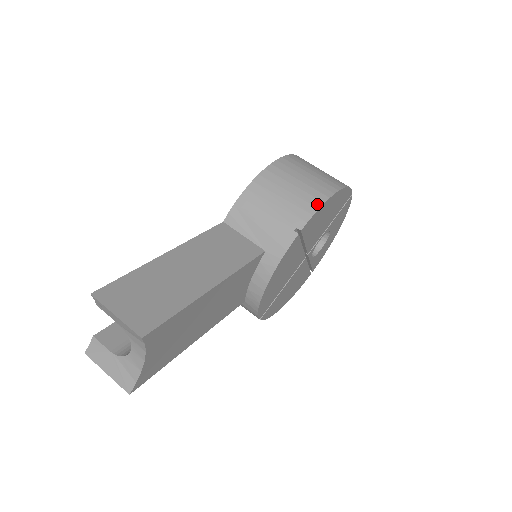
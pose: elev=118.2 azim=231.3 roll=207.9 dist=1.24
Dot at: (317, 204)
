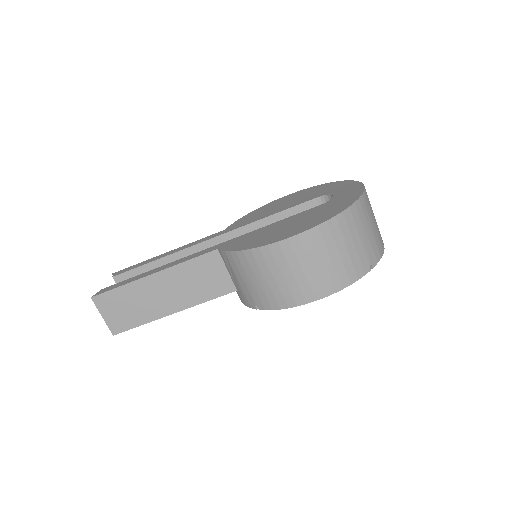
Dot at: (281, 305)
